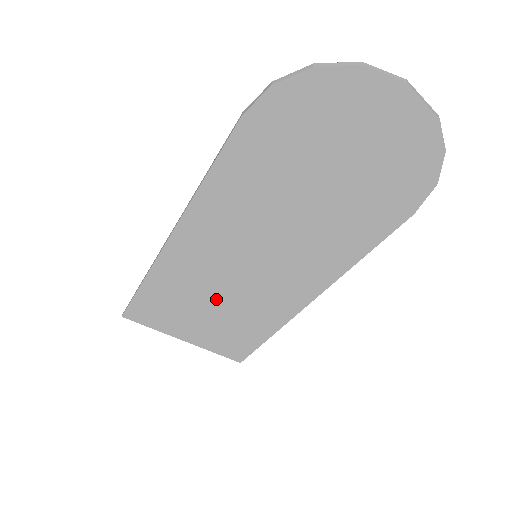
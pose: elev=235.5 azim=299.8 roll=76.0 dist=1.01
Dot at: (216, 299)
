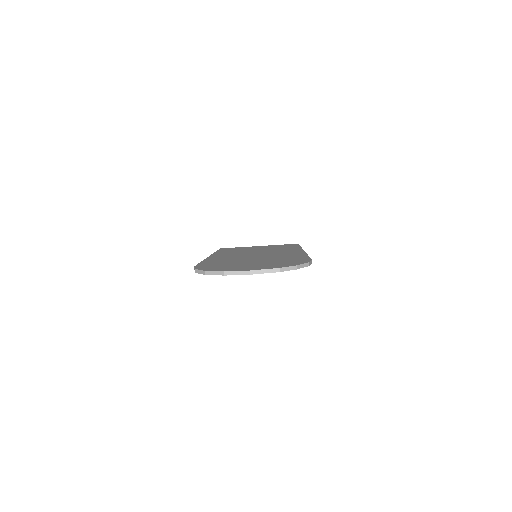
Dot at: occluded
